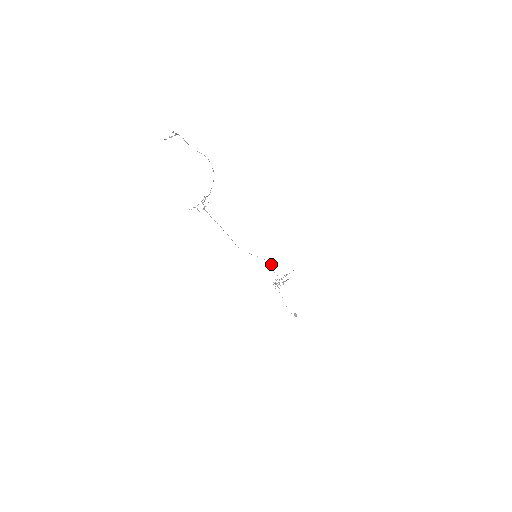
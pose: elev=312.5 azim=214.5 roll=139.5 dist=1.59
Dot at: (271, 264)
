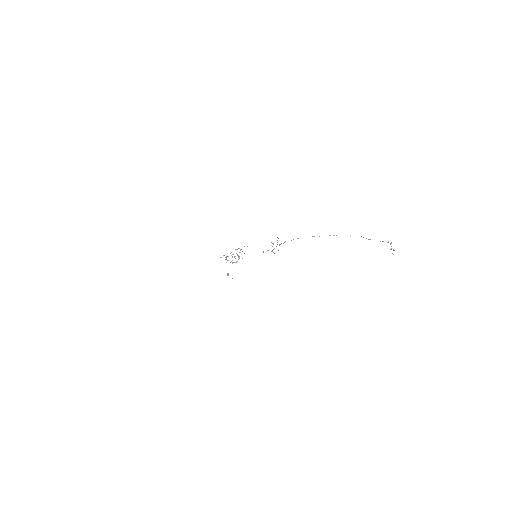
Dot at: (237, 249)
